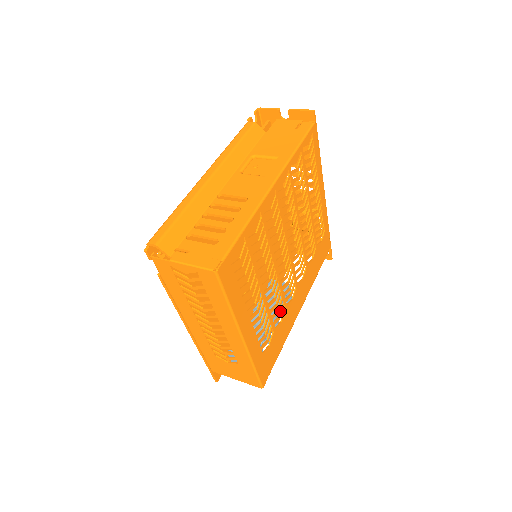
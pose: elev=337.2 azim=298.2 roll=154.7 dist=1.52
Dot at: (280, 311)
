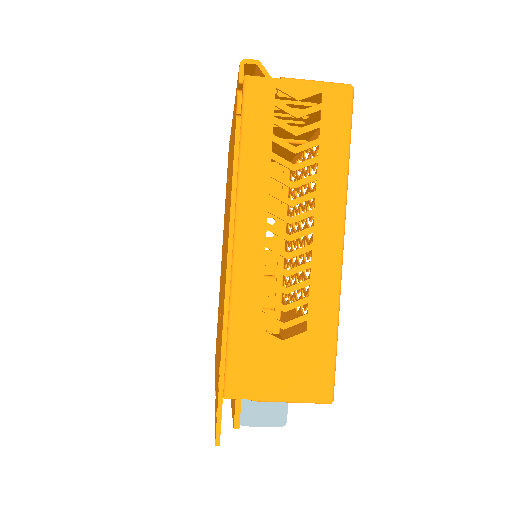
Dot at: occluded
